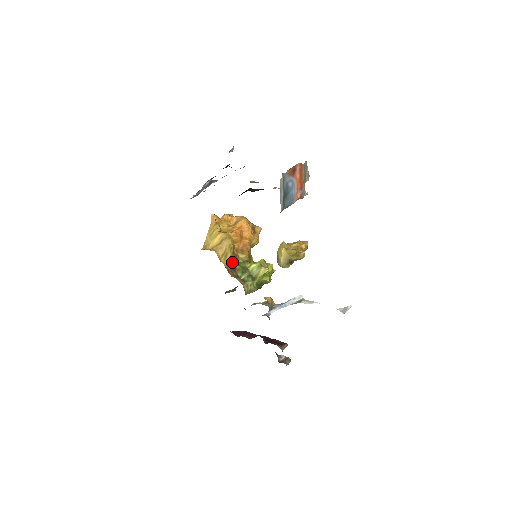
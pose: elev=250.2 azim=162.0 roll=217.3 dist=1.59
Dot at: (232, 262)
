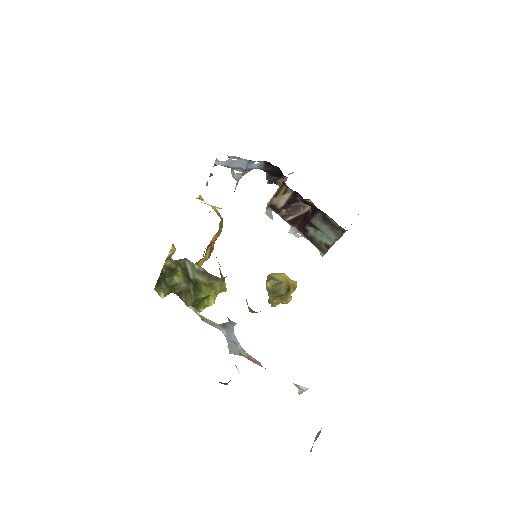
Dot at: occluded
